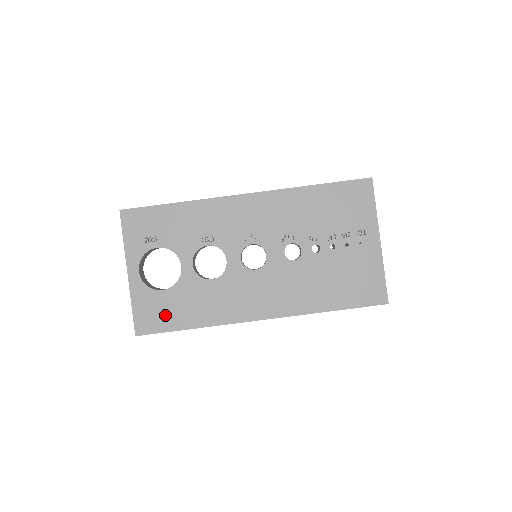
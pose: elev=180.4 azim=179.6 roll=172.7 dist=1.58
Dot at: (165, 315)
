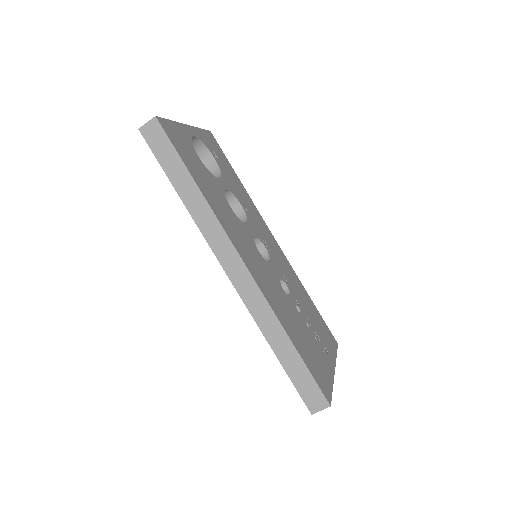
Dot at: (187, 155)
